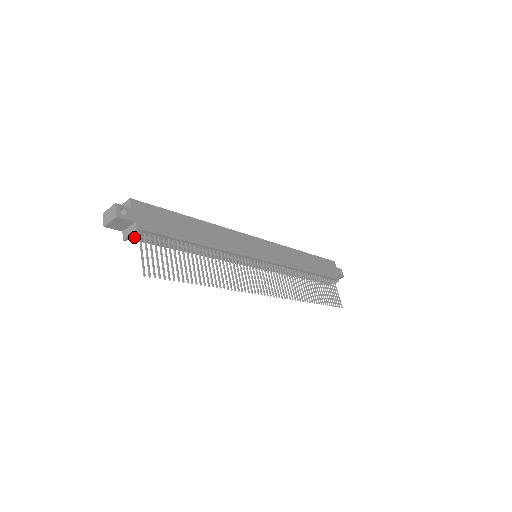
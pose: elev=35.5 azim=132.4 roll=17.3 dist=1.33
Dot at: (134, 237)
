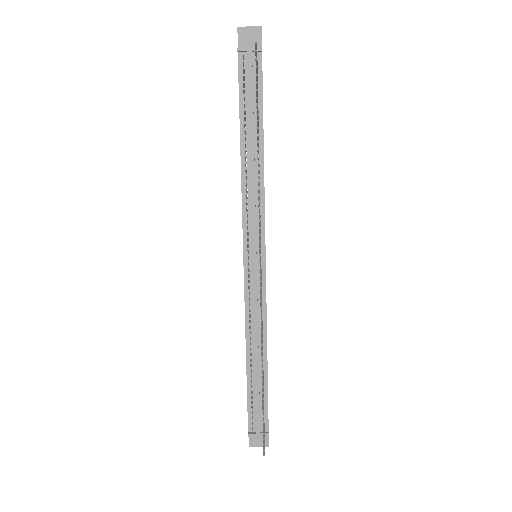
Dot at: (249, 55)
